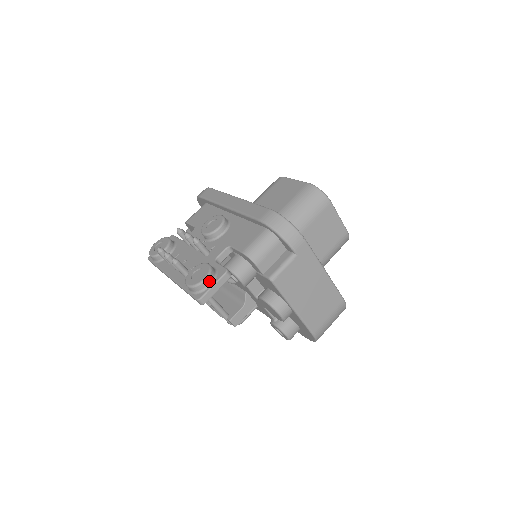
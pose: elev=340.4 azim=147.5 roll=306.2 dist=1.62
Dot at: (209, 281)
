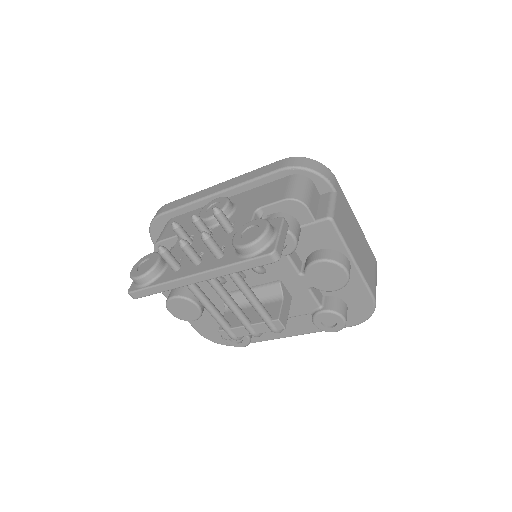
Dot at: (272, 230)
